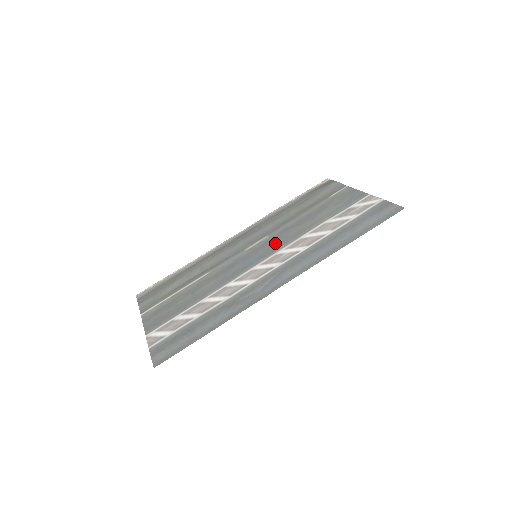
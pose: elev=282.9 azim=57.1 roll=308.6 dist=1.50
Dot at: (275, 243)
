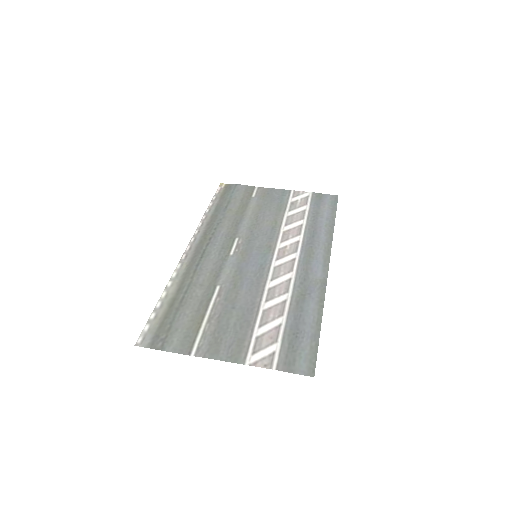
Dot at: (260, 241)
